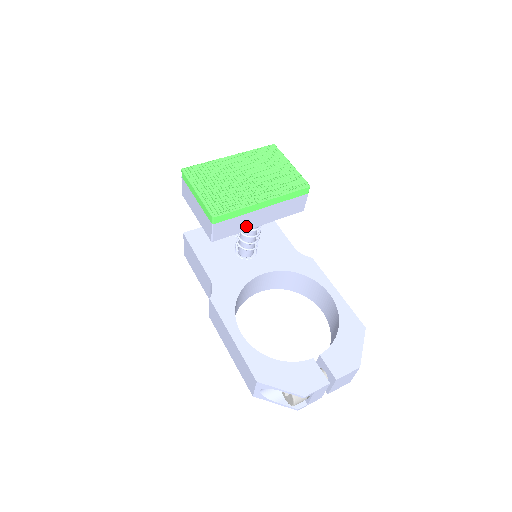
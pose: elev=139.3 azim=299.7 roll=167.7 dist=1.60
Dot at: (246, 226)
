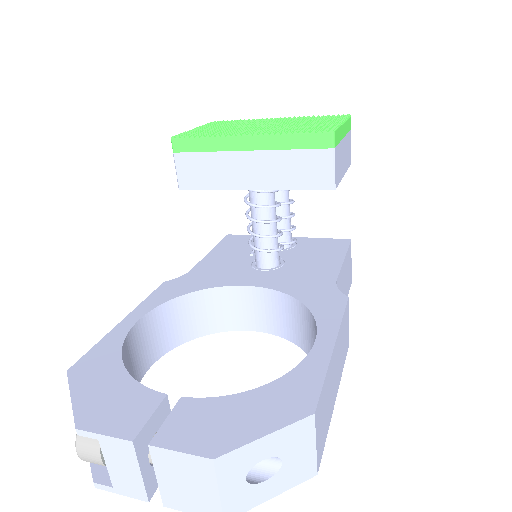
Dot at: (228, 180)
